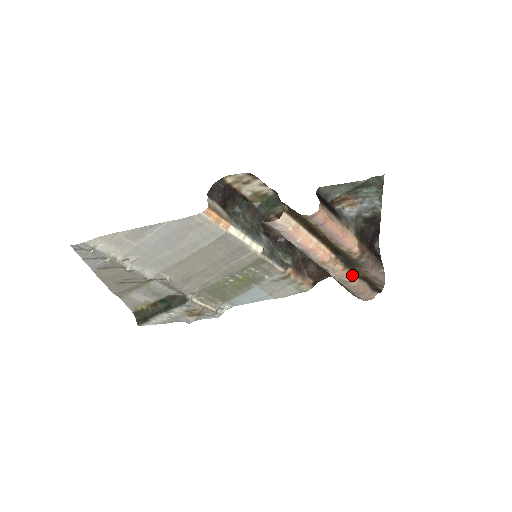
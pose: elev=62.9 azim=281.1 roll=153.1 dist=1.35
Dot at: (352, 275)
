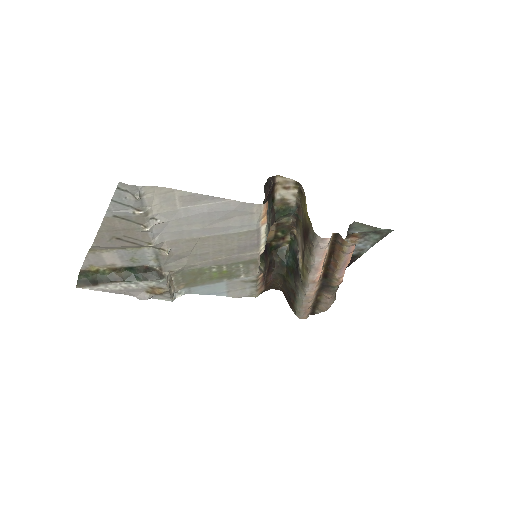
Dot at: (315, 297)
